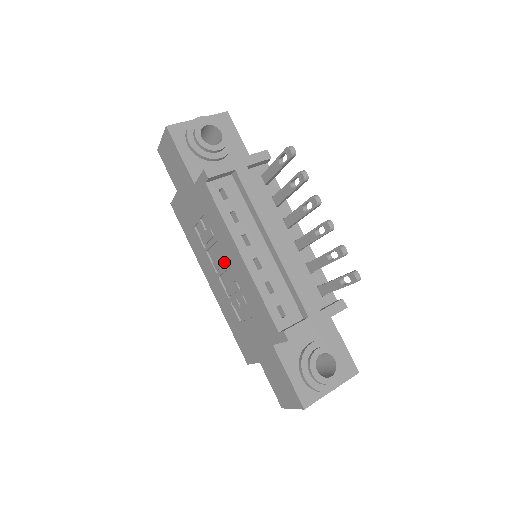
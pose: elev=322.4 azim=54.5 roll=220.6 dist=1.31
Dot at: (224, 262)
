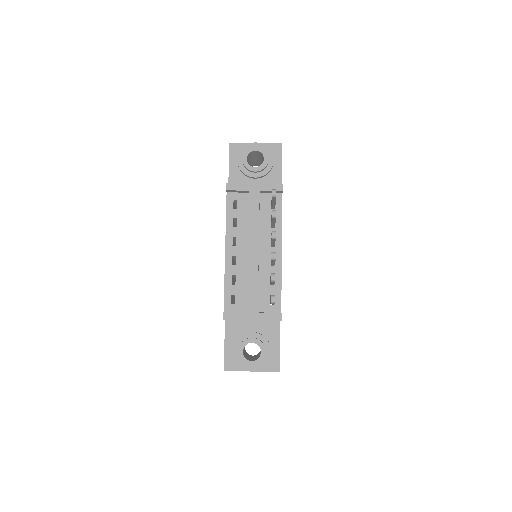
Dot at: occluded
